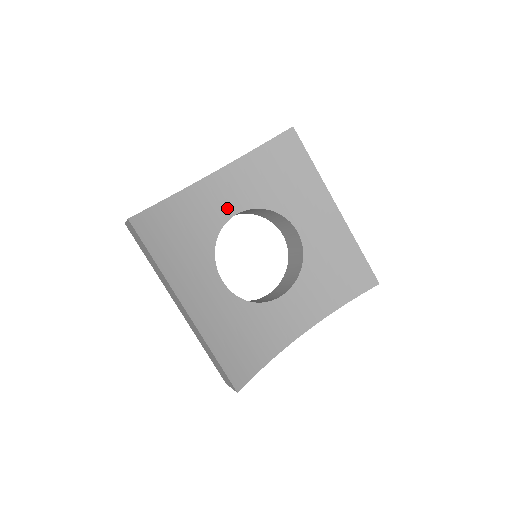
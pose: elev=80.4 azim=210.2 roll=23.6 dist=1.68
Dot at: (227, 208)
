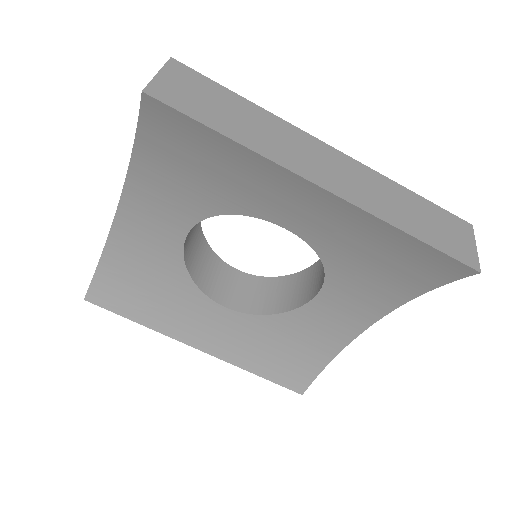
Dot at: (171, 232)
